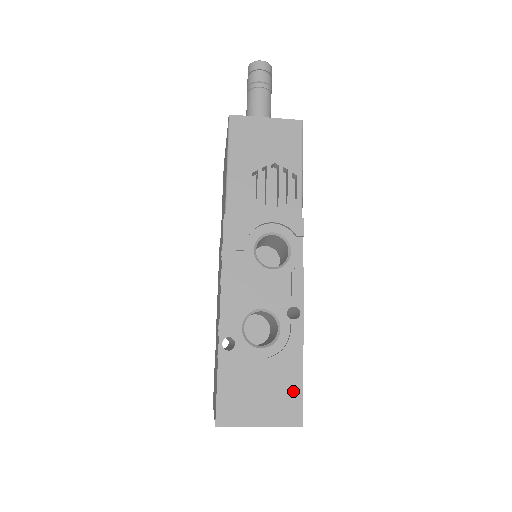
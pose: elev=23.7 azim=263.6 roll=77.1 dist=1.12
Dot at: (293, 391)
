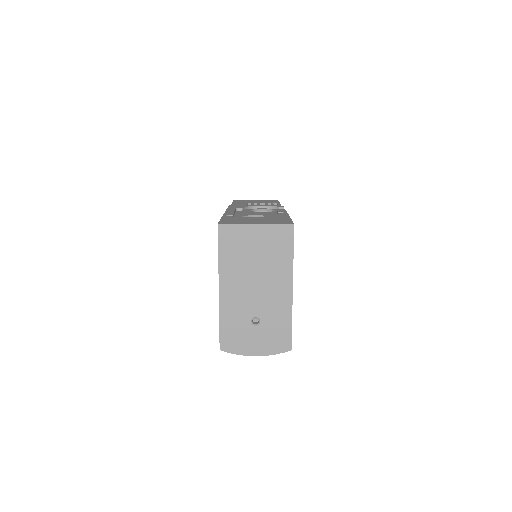
Dot at: (283, 220)
